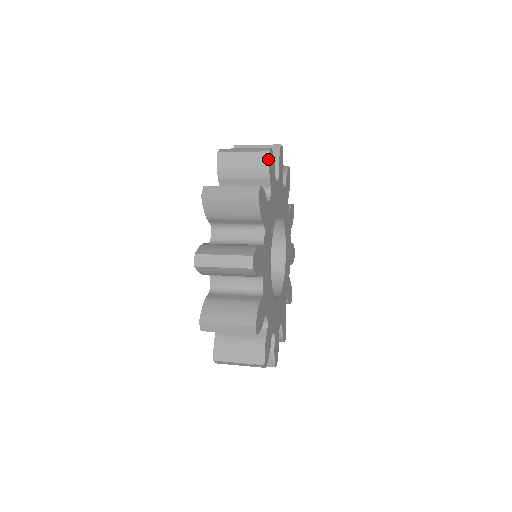
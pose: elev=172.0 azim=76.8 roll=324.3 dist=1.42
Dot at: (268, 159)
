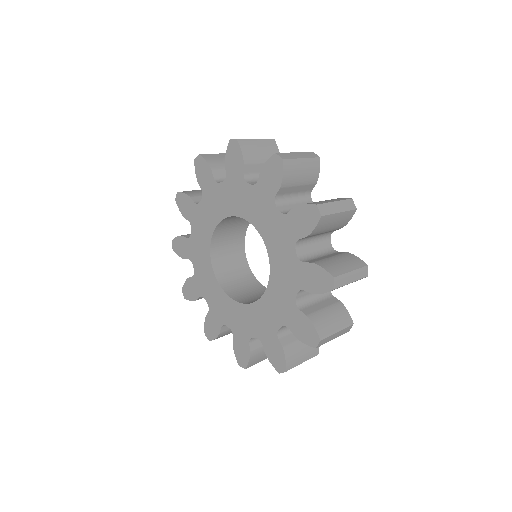
Dot at: occluded
